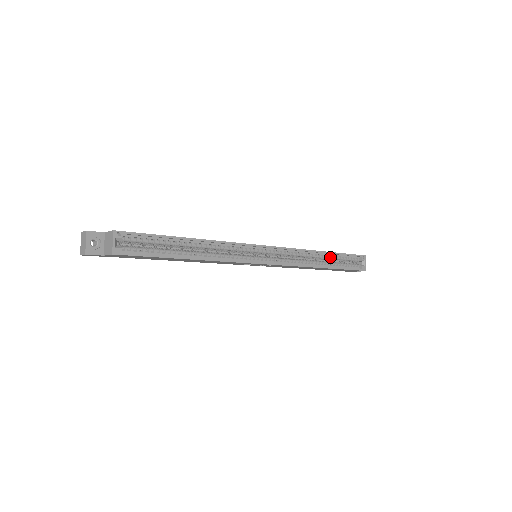
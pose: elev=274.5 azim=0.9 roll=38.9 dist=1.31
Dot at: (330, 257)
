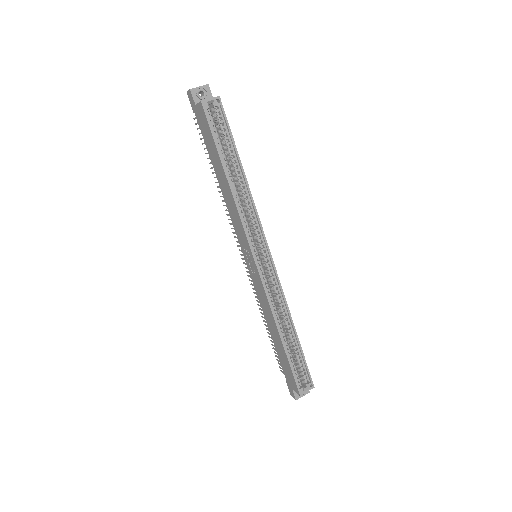
Dot at: (293, 340)
